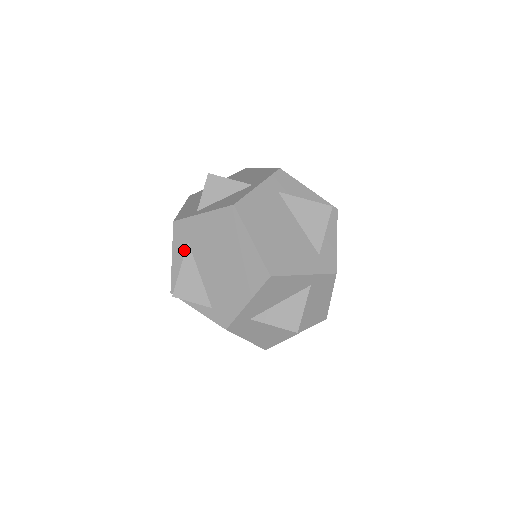
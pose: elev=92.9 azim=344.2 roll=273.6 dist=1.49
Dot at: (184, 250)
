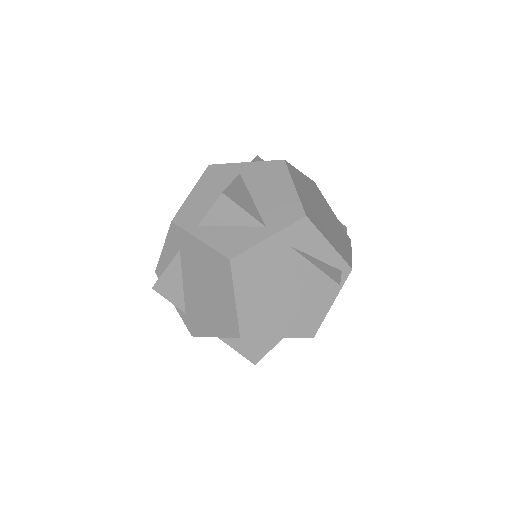
Dot at: (175, 253)
